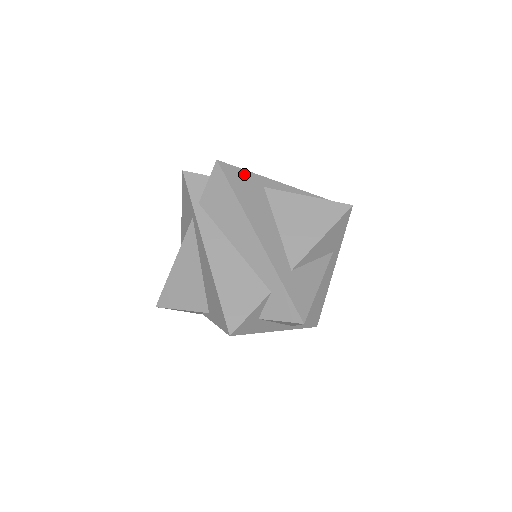
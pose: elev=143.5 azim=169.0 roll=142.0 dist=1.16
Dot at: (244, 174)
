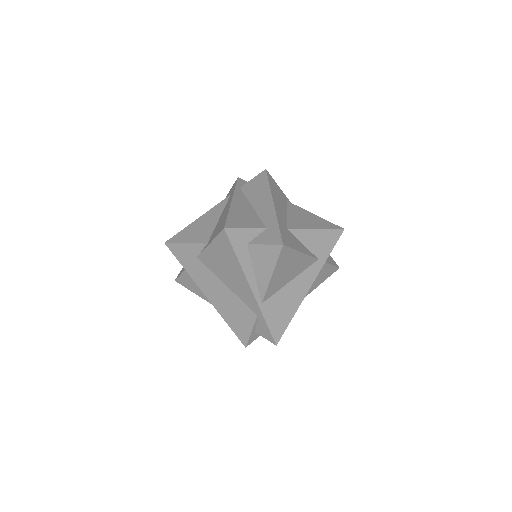
Dot at: (278, 187)
